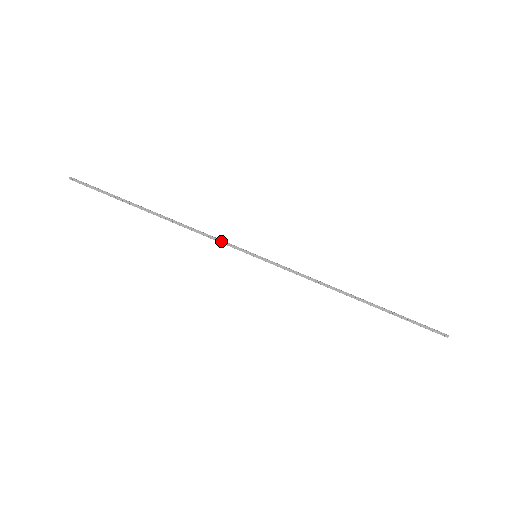
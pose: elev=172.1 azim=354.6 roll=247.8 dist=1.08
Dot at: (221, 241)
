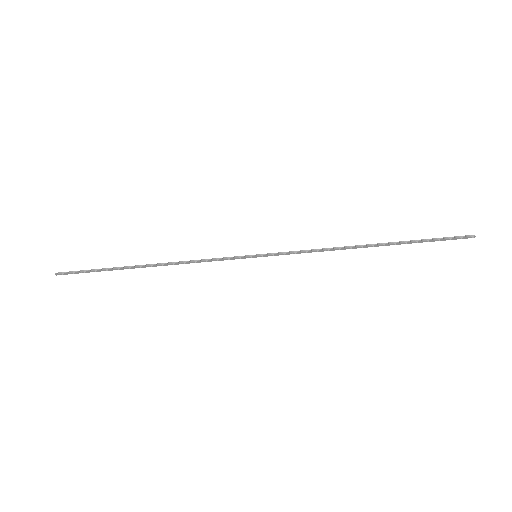
Dot at: (217, 260)
